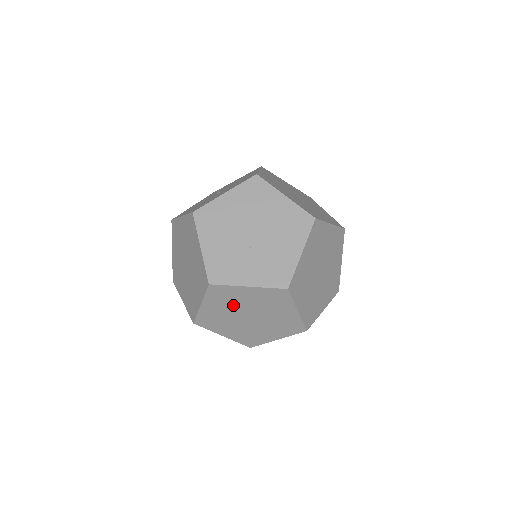
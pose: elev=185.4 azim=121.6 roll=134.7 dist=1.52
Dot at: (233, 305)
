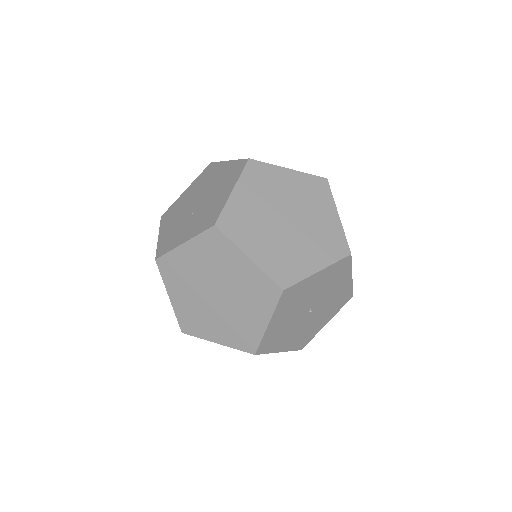
Dot at: (191, 282)
